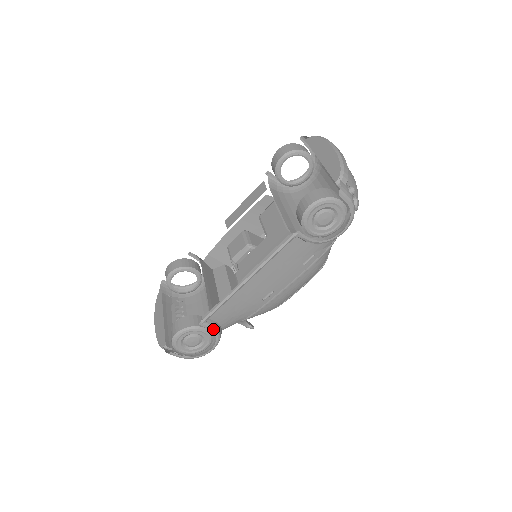
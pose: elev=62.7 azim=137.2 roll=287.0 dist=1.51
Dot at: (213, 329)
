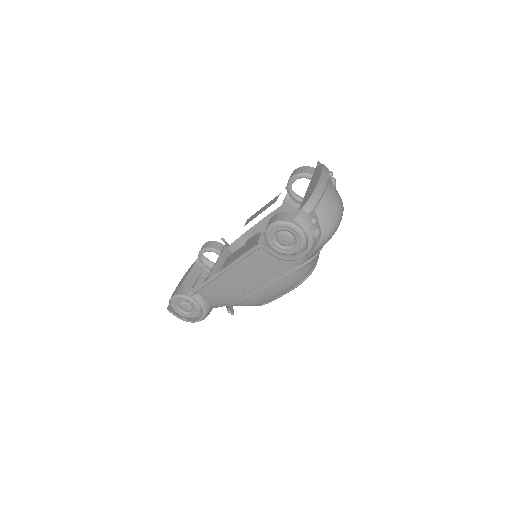
Dot at: (200, 303)
